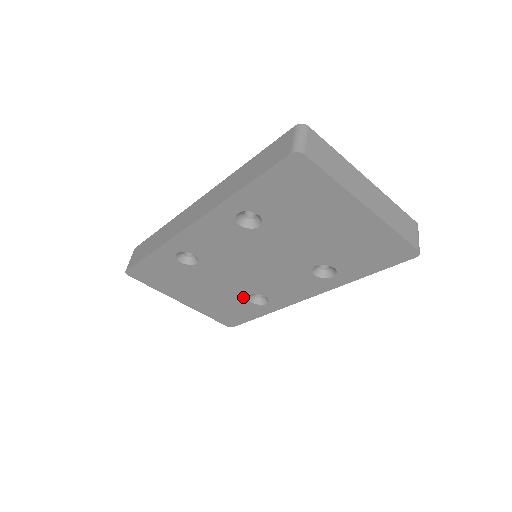
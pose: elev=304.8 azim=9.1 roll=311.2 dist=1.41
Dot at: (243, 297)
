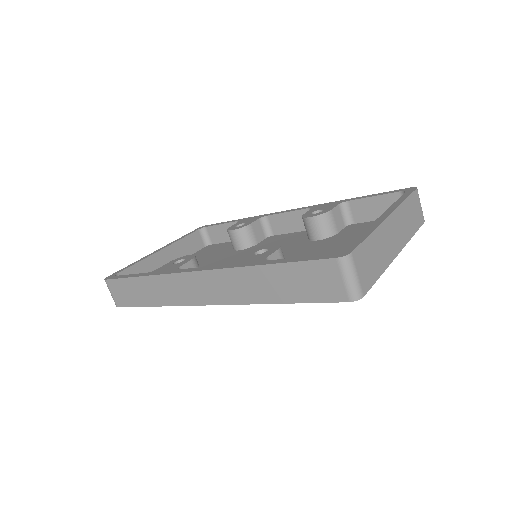
Dot at: occluded
